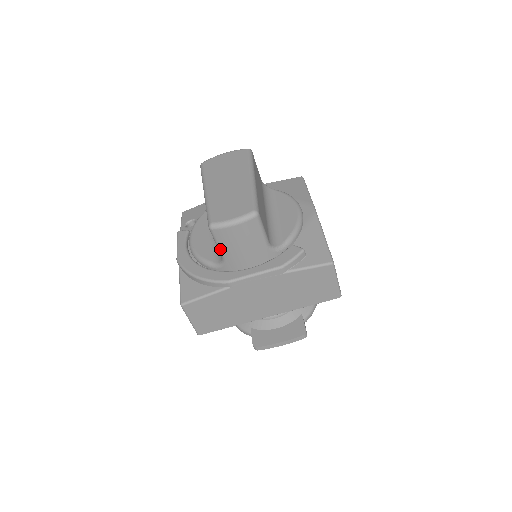
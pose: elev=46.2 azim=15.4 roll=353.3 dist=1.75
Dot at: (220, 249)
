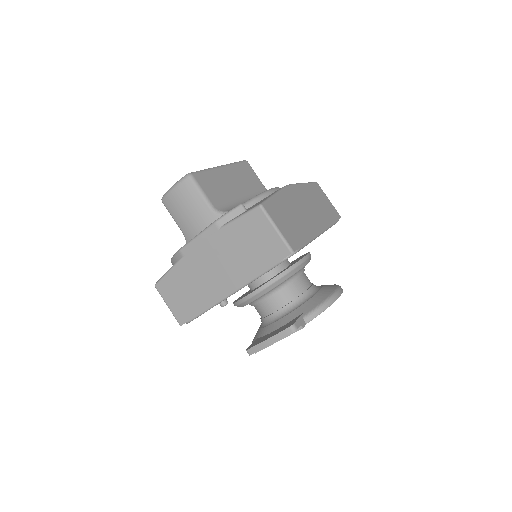
Dot at: (176, 222)
